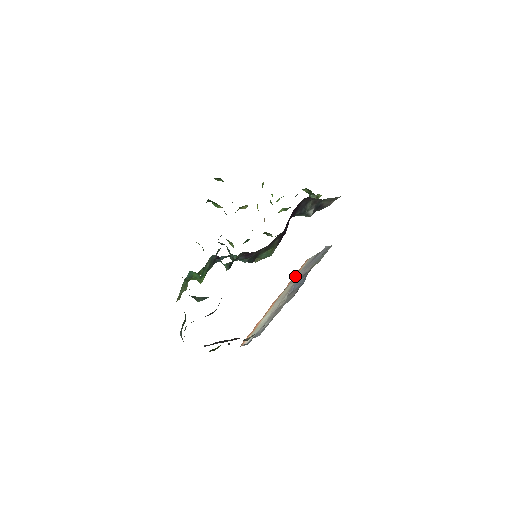
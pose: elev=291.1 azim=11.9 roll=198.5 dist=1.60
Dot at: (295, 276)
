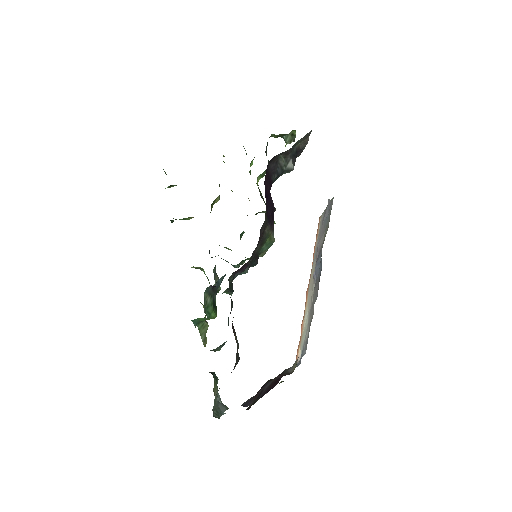
Dot at: (315, 248)
